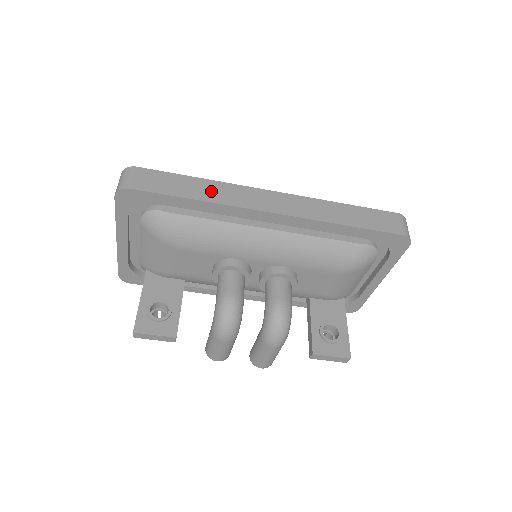
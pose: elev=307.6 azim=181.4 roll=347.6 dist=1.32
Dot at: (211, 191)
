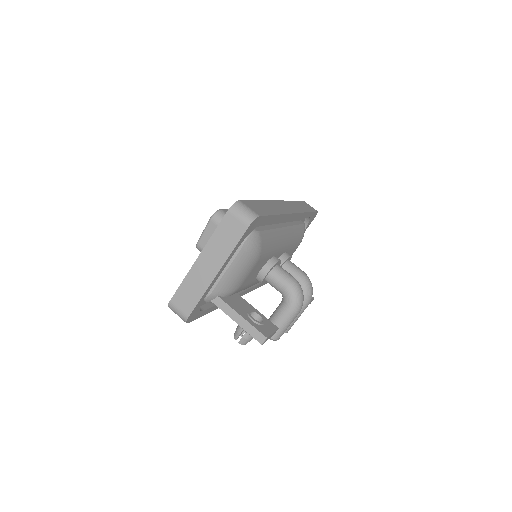
Dot at: (272, 207)
